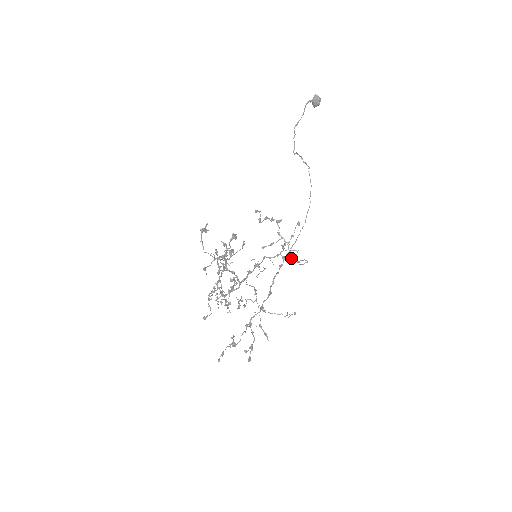
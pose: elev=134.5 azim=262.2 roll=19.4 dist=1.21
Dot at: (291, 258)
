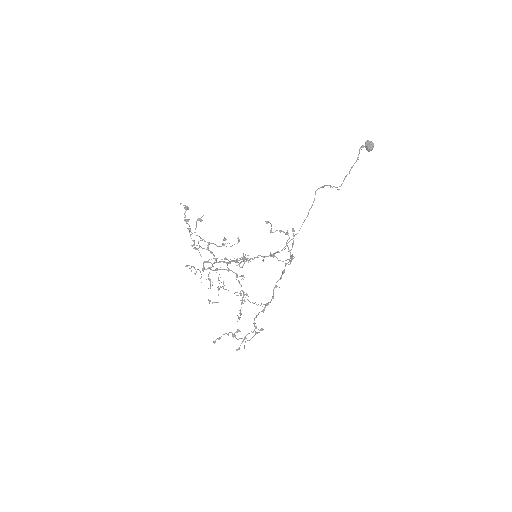
Dot at: (274, 255)
